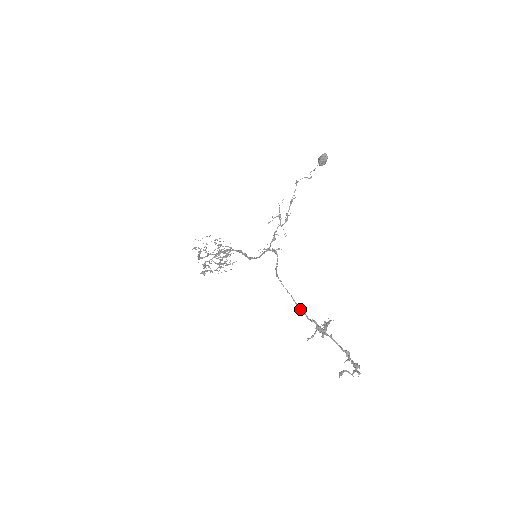
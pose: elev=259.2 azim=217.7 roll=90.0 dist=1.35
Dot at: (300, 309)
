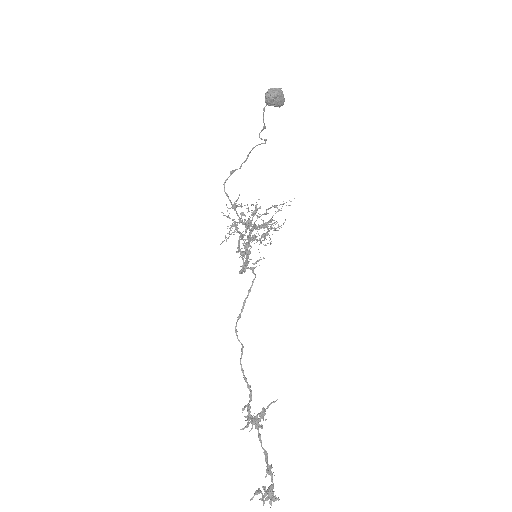
Dot at: (245, 381)
